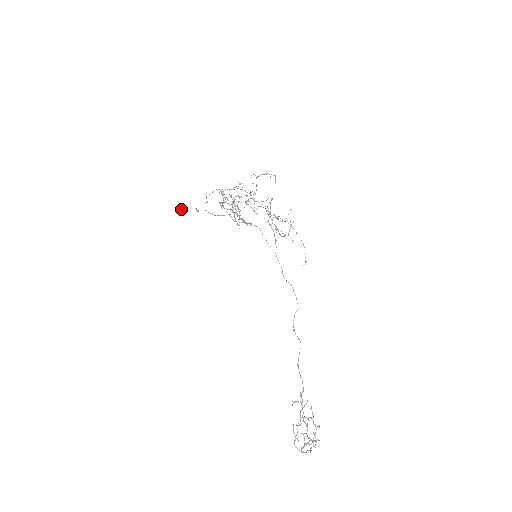
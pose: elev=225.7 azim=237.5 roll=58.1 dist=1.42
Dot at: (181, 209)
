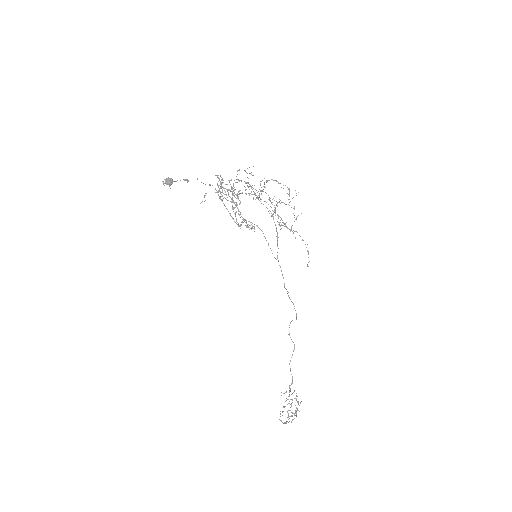
Dot at: (169, 185)
